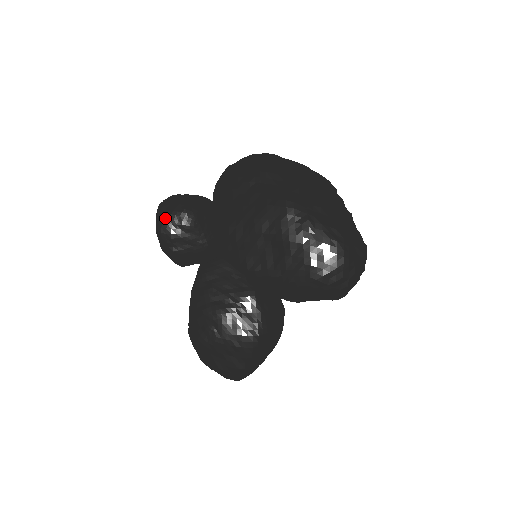
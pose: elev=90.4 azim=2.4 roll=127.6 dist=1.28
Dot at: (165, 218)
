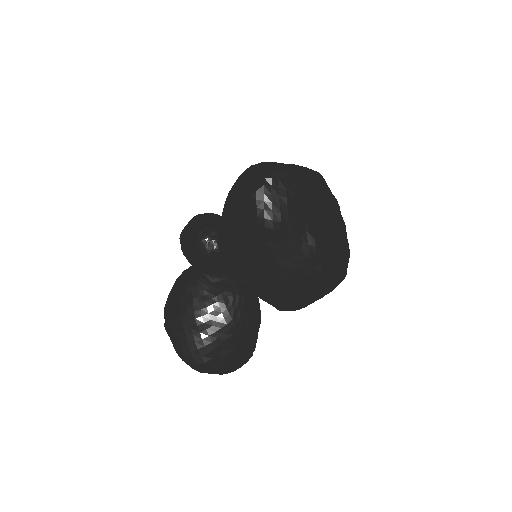
Dot at: occluded
